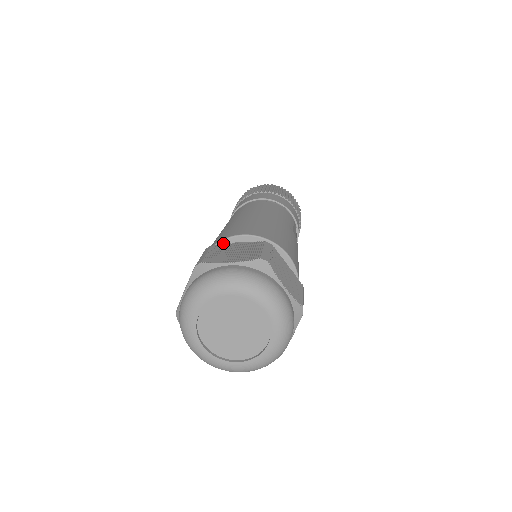
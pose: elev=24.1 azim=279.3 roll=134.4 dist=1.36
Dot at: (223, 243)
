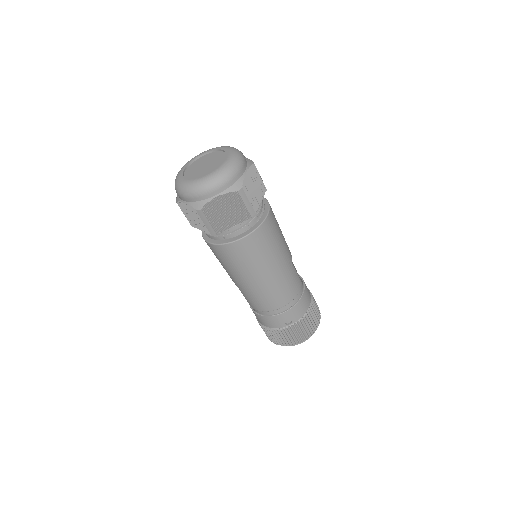
Dot at: occluded
